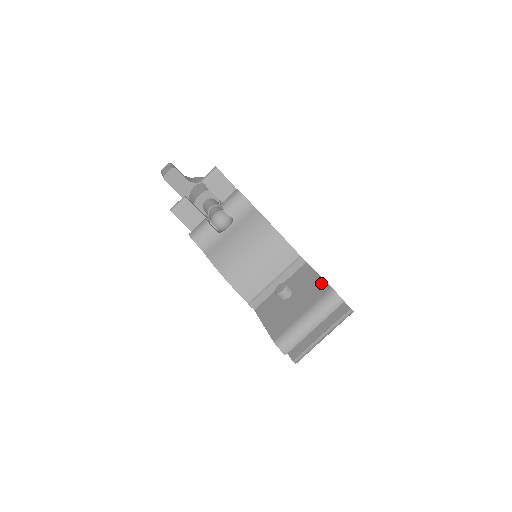
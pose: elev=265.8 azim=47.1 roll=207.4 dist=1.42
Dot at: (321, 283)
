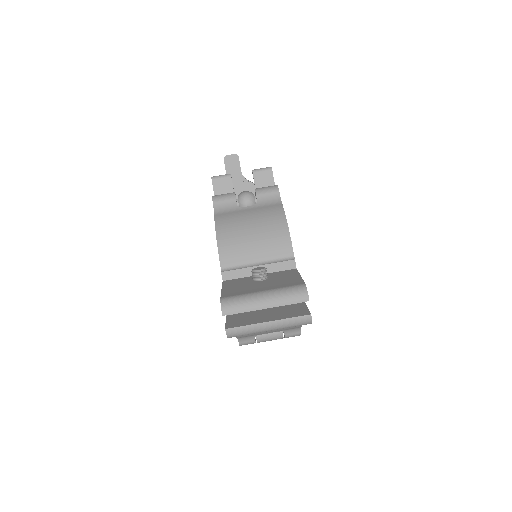
Dot at: (298, 279)
